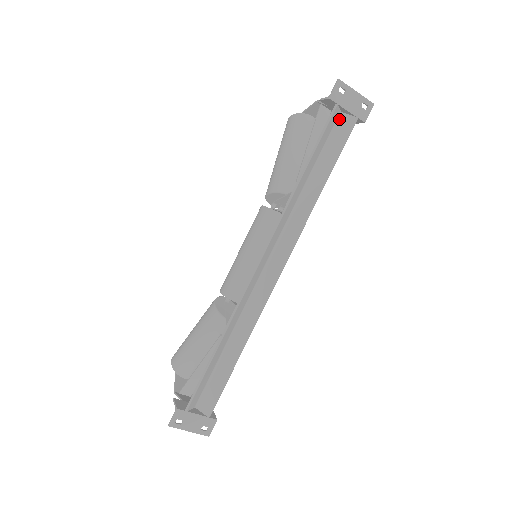
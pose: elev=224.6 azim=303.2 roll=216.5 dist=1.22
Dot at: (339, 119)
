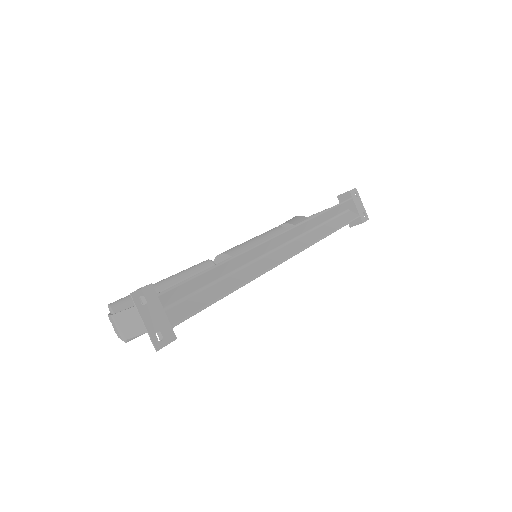
Dot at: (347, 212)
